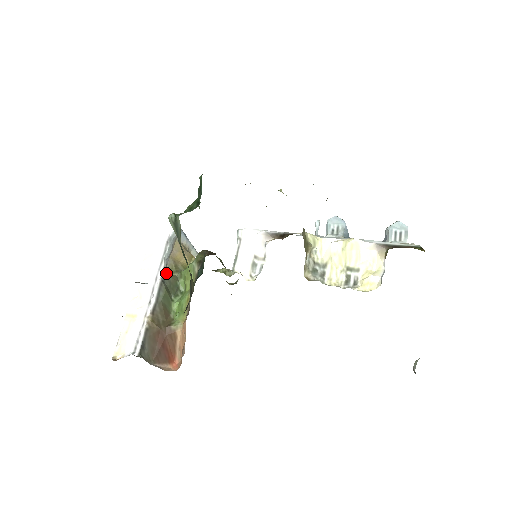
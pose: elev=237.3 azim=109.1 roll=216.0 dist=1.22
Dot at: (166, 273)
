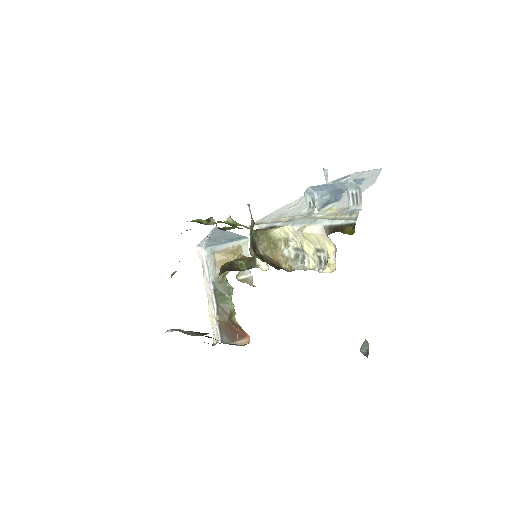
Dot at: (215, 283)
